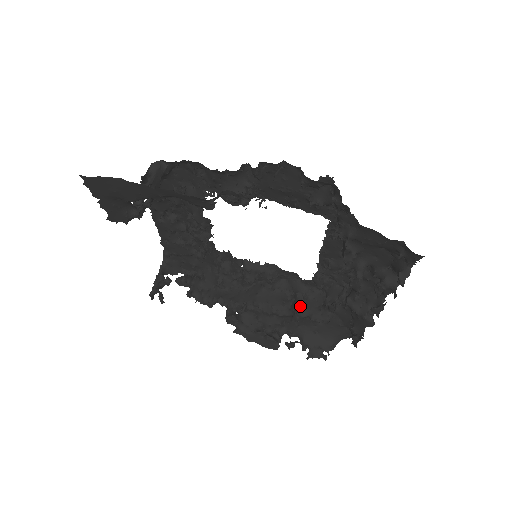
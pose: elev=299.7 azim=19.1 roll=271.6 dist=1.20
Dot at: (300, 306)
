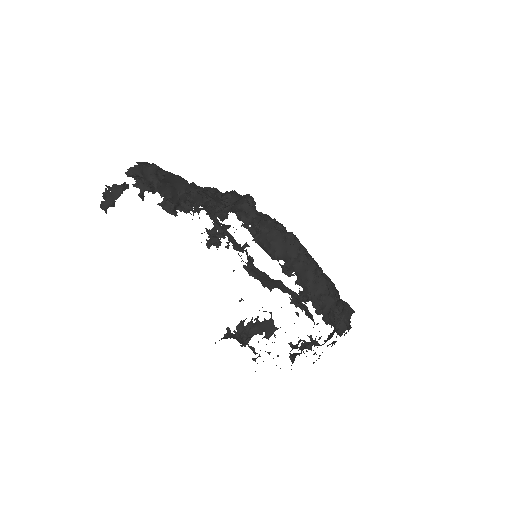
Dot at: occluded
